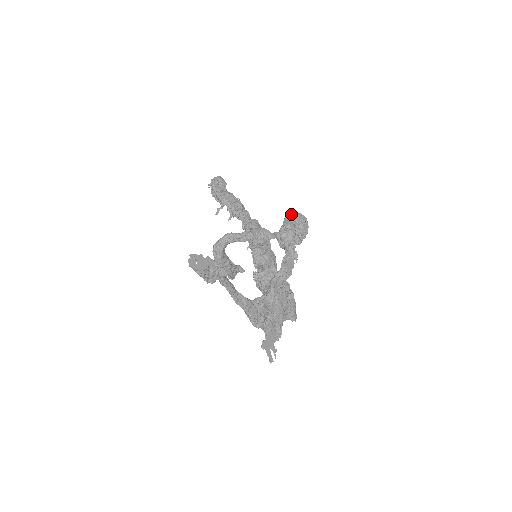
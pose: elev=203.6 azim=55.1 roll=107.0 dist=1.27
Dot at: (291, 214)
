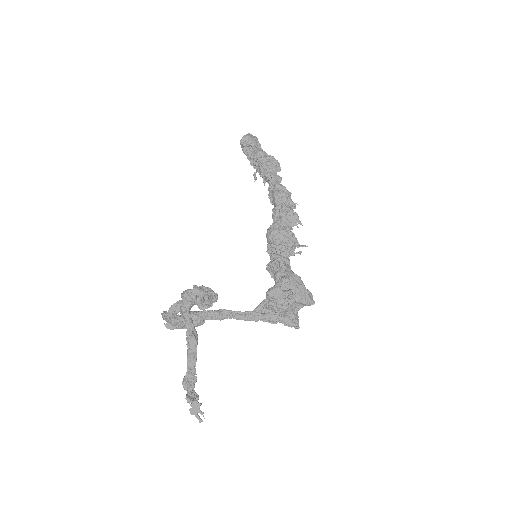
Dot at: (182, 295)
